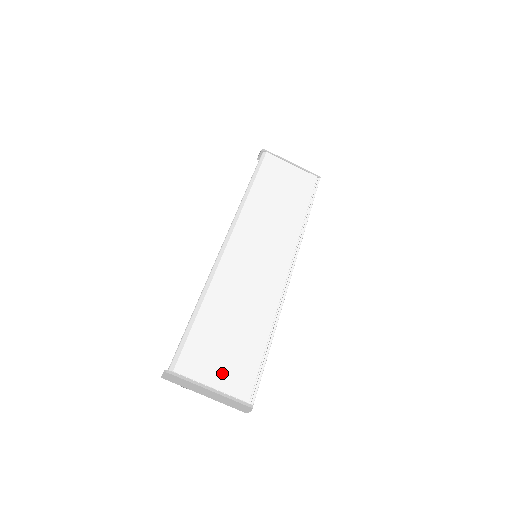
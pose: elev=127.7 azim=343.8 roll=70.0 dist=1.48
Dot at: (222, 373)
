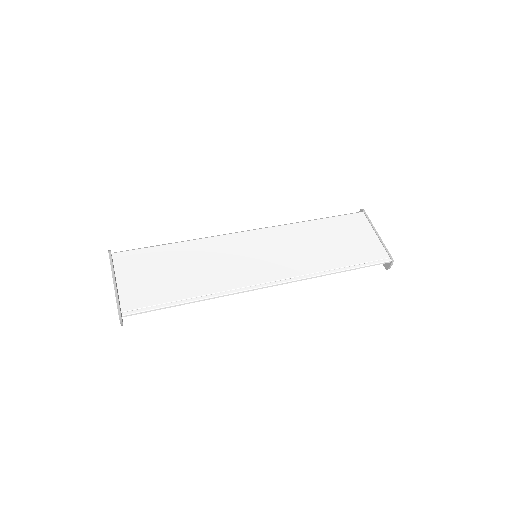
Dot at: (133, 282)
